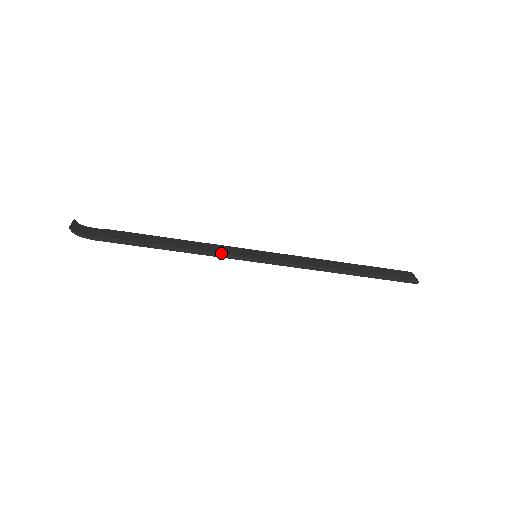
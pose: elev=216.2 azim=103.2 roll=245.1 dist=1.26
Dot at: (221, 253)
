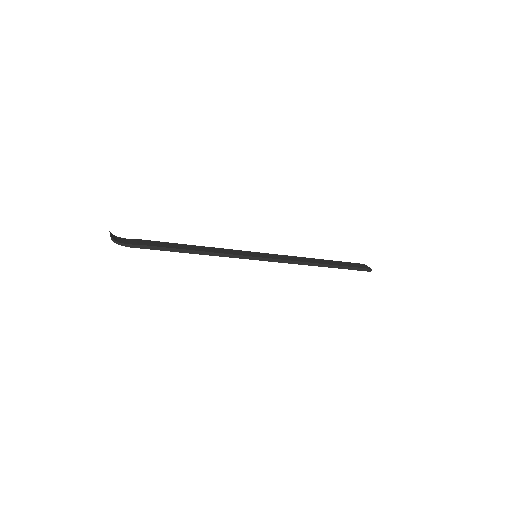
Dot at: (232, 254)
